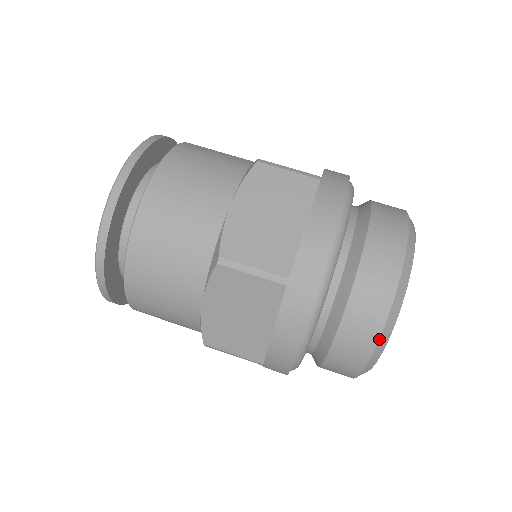
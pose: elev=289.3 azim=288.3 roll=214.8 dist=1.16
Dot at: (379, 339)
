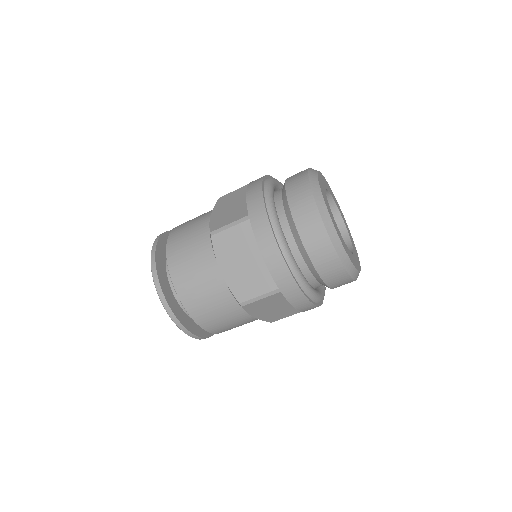
Dot at: (347, 271)
